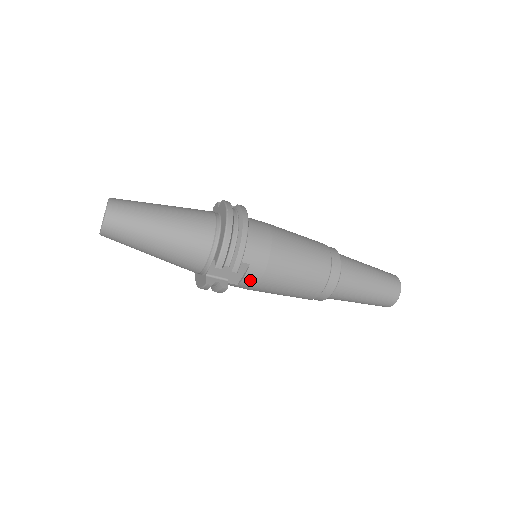
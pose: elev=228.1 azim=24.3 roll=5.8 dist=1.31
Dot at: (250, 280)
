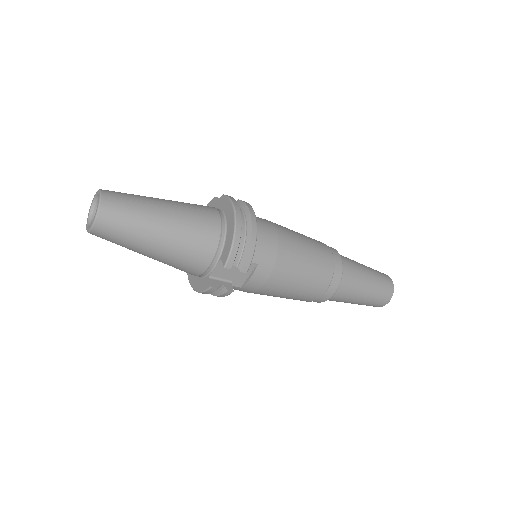
Dot at: (256, 281)
